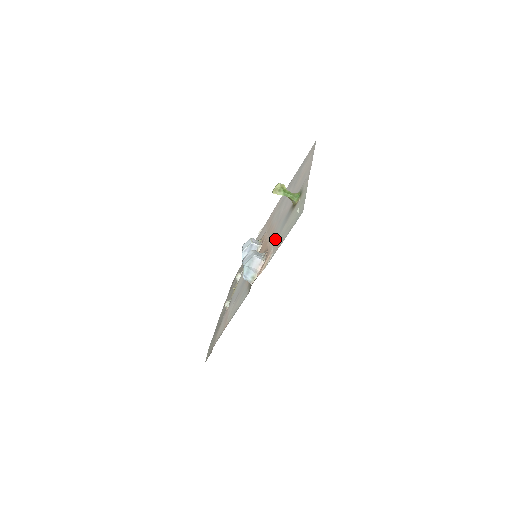
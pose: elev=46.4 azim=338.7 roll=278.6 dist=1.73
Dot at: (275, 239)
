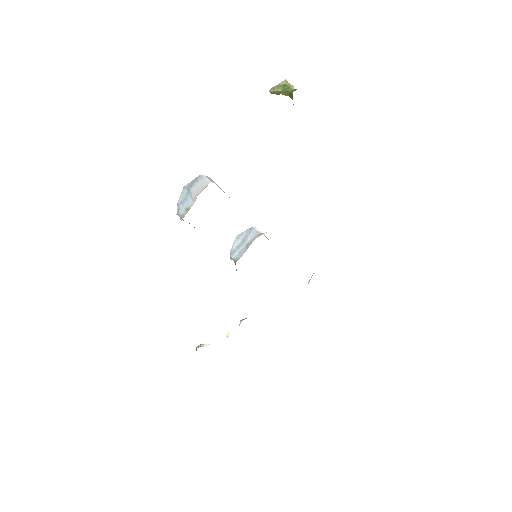
Dot at: occluded
